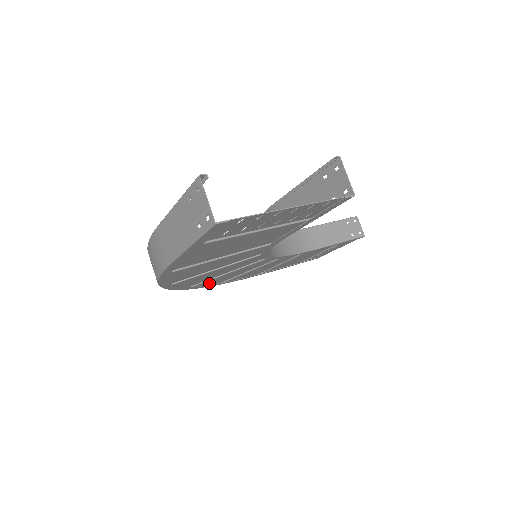
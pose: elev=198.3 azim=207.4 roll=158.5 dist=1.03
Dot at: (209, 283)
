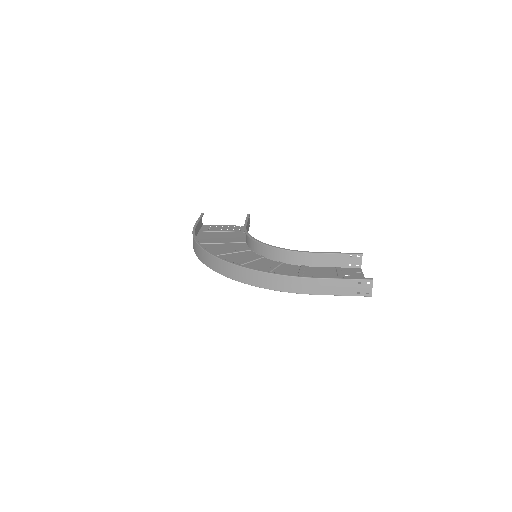
Dot at: occluded
